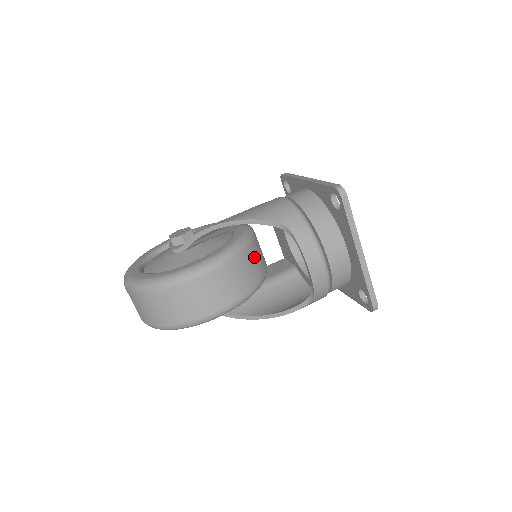
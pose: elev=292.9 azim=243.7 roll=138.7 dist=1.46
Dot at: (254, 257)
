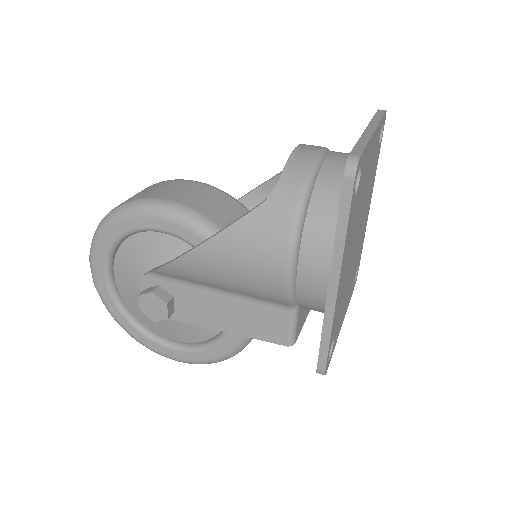
Dot at: occluded
